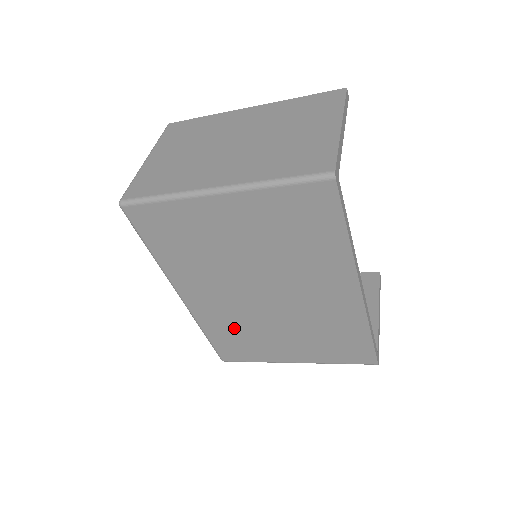
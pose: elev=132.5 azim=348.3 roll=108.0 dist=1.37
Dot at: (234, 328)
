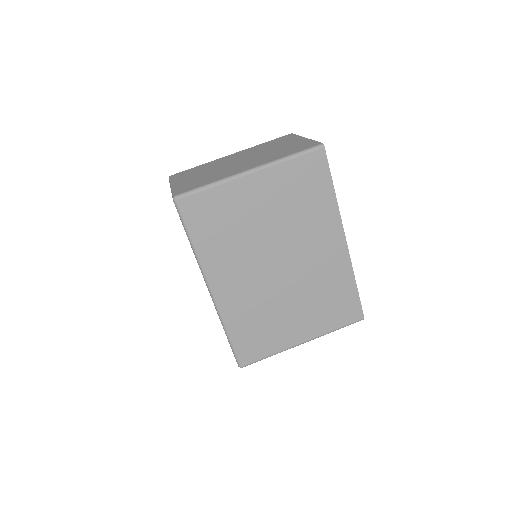
Dot at: (254, 315)
